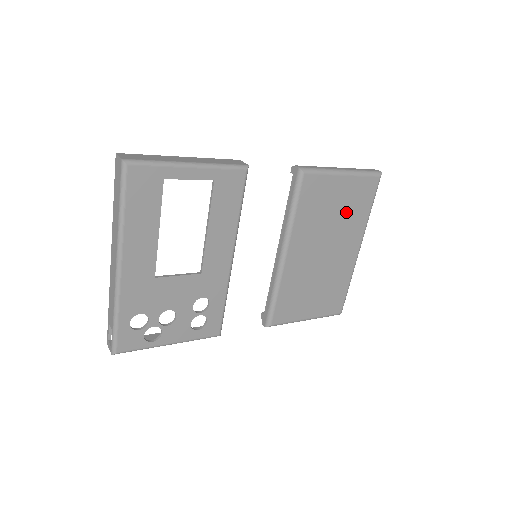
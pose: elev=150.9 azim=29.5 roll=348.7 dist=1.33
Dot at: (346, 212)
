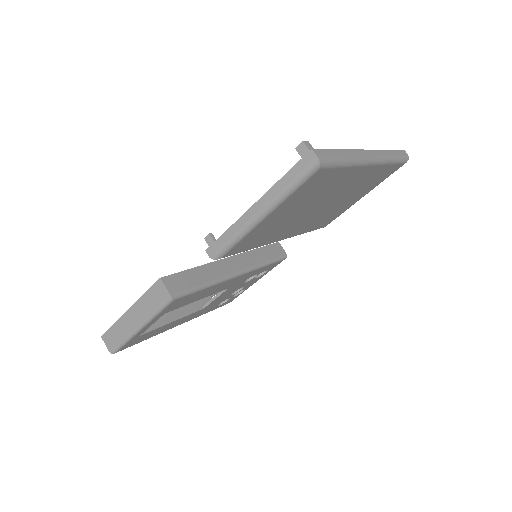
Dot at: (310, 198)
